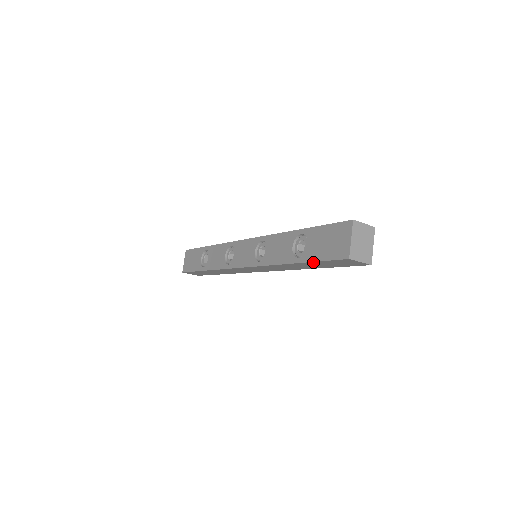
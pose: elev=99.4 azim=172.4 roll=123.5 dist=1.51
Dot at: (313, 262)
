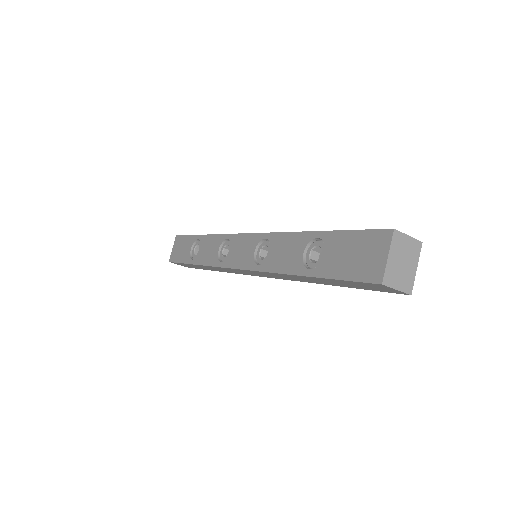
Dot at: (329, 279)
